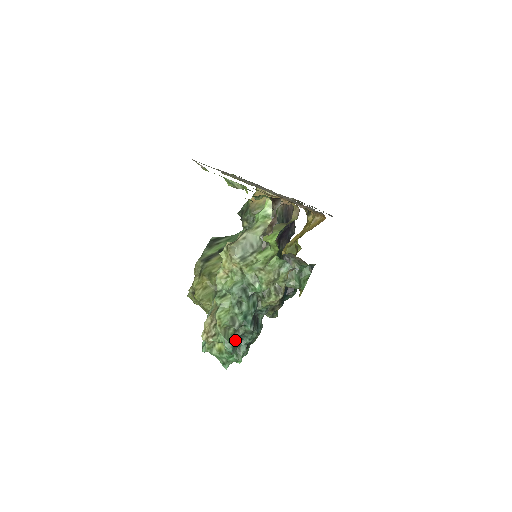
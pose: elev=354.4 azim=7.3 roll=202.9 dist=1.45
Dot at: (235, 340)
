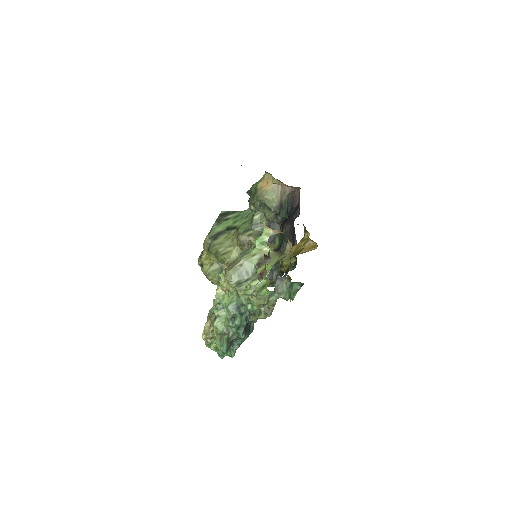
Dot at: (229, 343)
